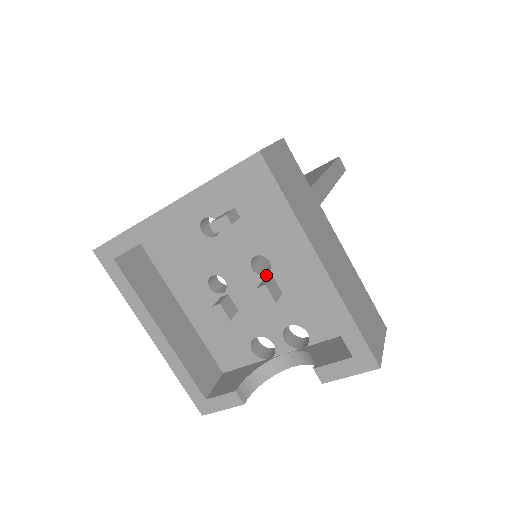
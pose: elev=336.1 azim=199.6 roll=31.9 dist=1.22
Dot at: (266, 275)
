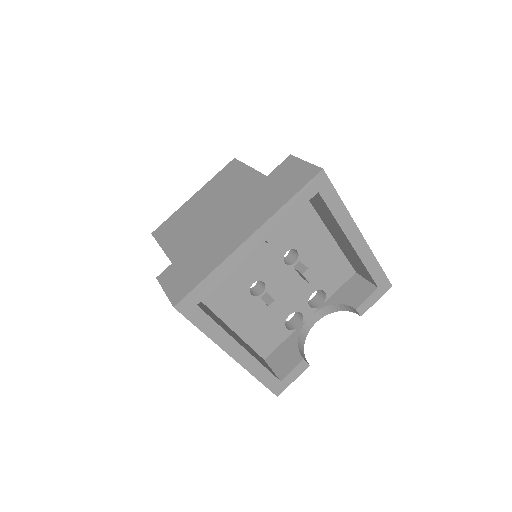
Dot at: (295, 263)
